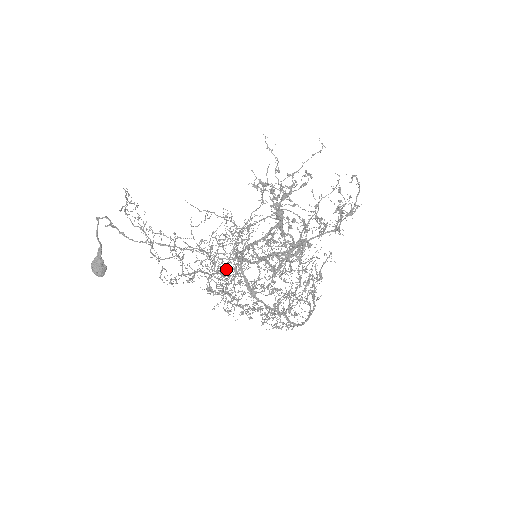
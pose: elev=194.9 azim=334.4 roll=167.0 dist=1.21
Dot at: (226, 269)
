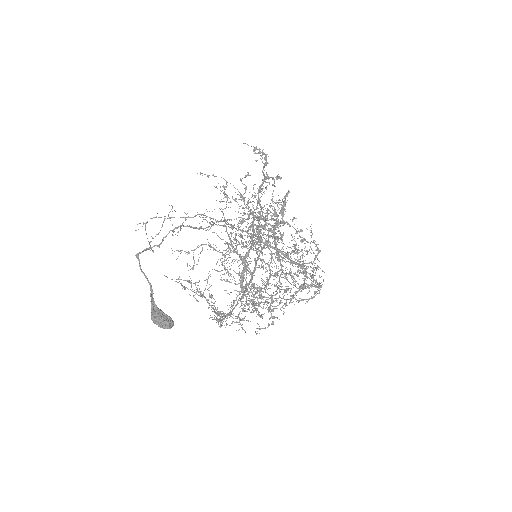
Dot at: occluded
